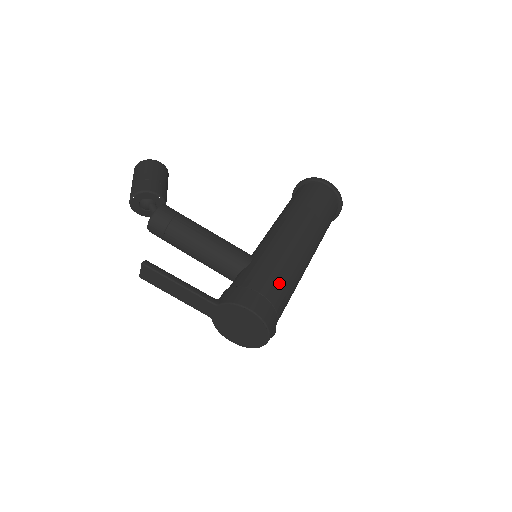
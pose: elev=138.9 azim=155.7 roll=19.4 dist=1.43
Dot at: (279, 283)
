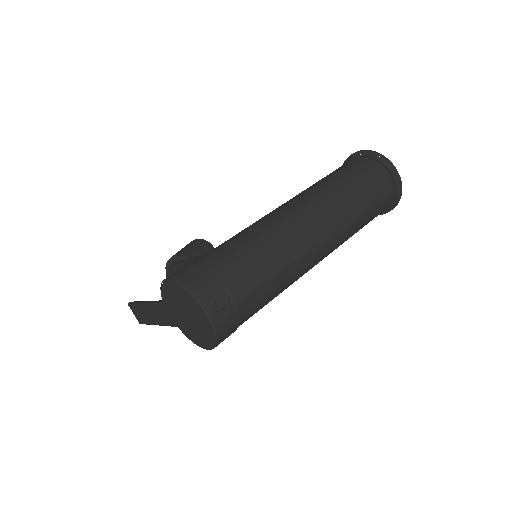
Dot at: (227, 248)
